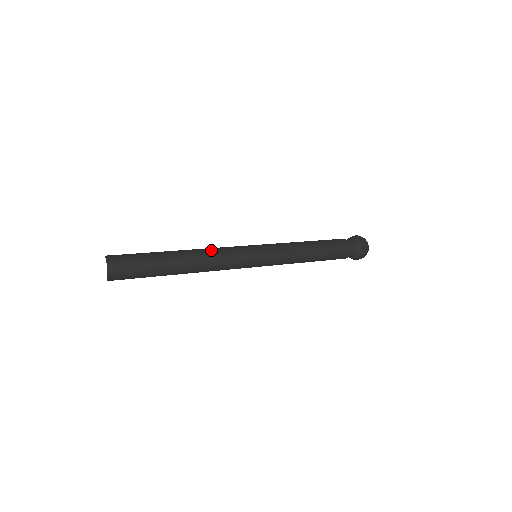
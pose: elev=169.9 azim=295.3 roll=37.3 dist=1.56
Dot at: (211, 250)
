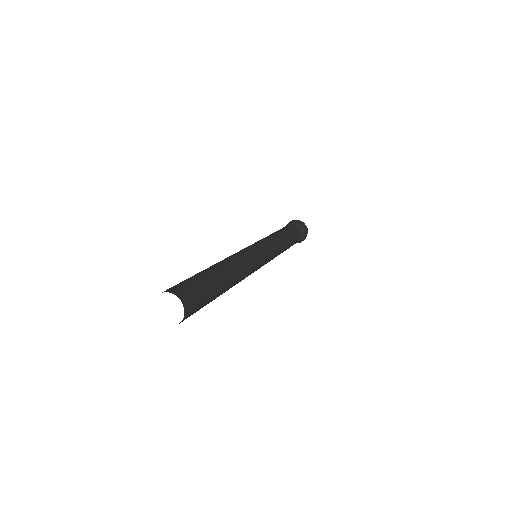
Dot at: (245, 266)
